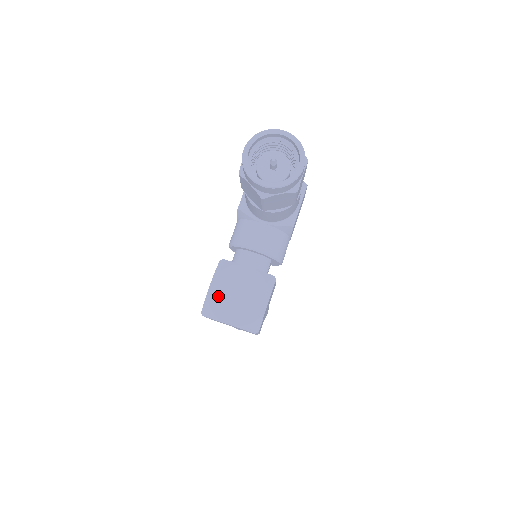
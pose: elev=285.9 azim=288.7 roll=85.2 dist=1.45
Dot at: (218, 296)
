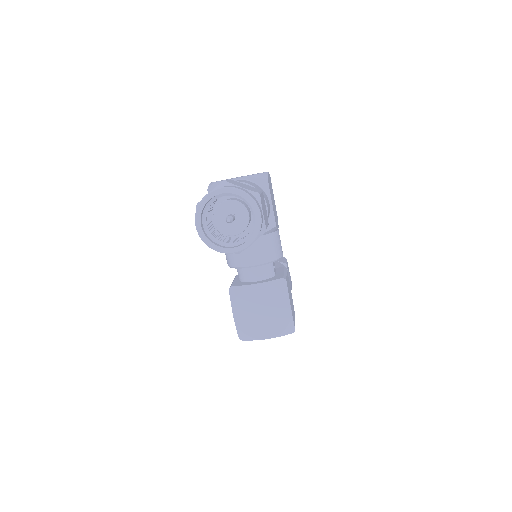
Dot at: (245, 321)
